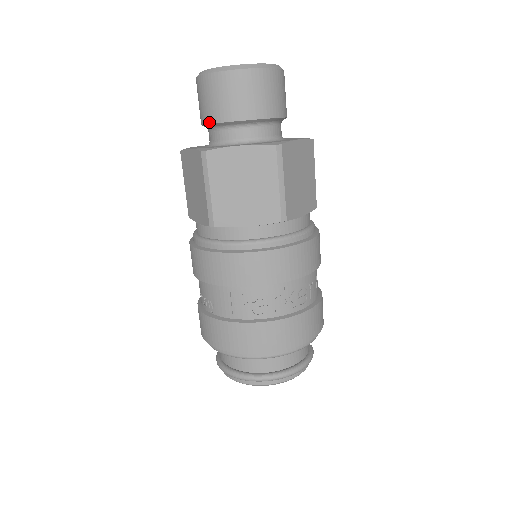
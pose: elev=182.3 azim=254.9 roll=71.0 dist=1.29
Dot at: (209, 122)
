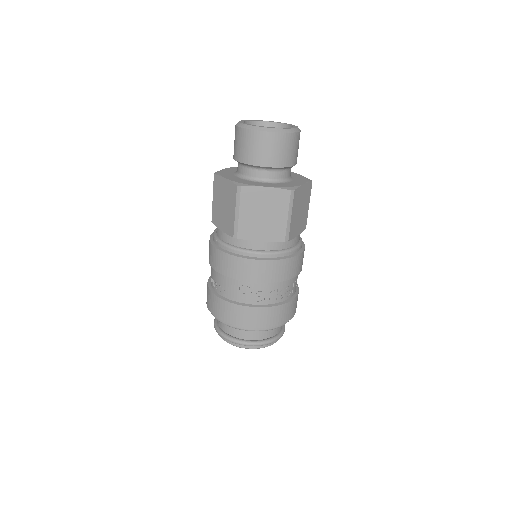
Dot at: (243, 162)
